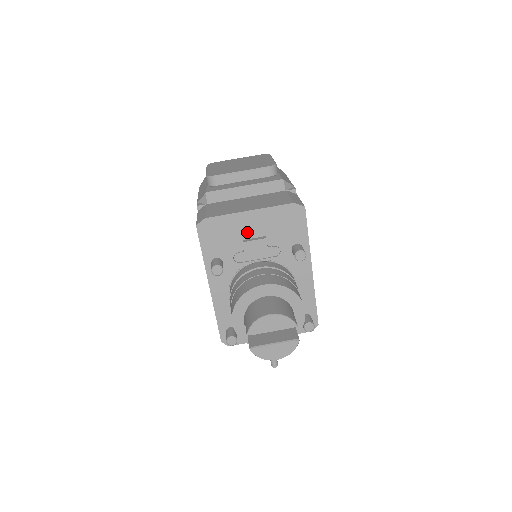
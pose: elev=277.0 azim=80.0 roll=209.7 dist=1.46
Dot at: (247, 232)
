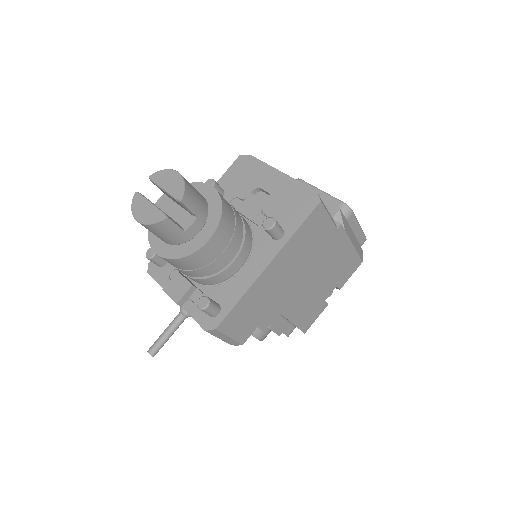
Dot at: (262, 187)
